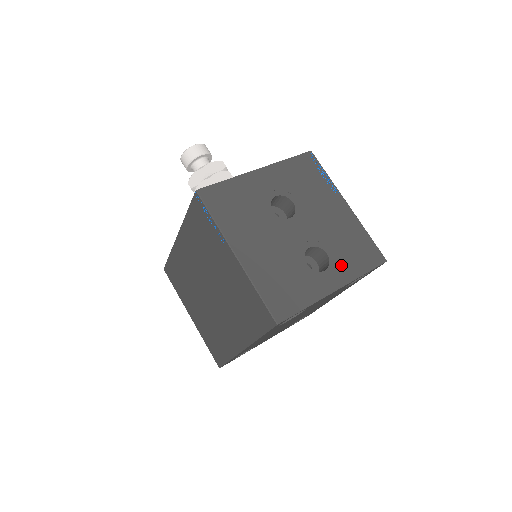
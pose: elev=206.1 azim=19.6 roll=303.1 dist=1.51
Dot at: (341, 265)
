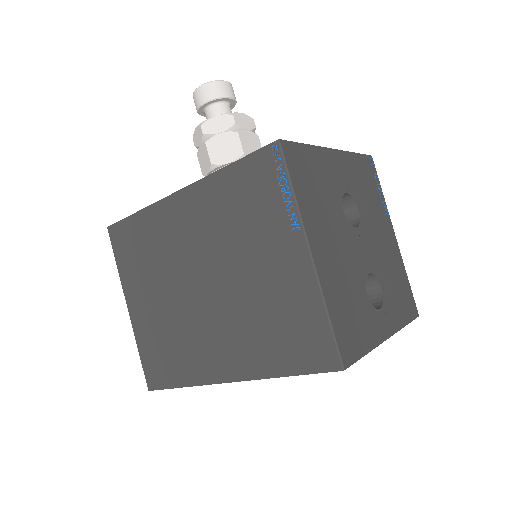
Dot at: (391, 307)
